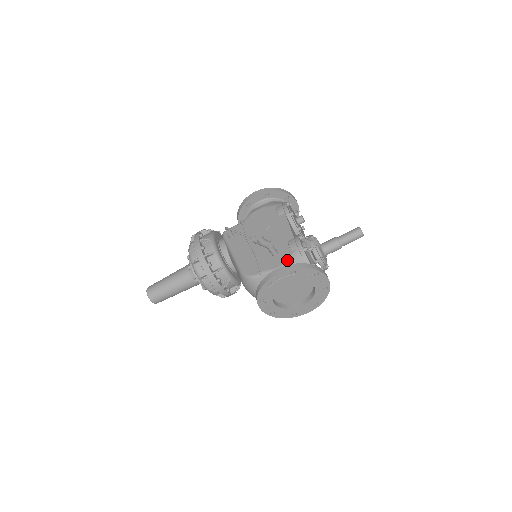
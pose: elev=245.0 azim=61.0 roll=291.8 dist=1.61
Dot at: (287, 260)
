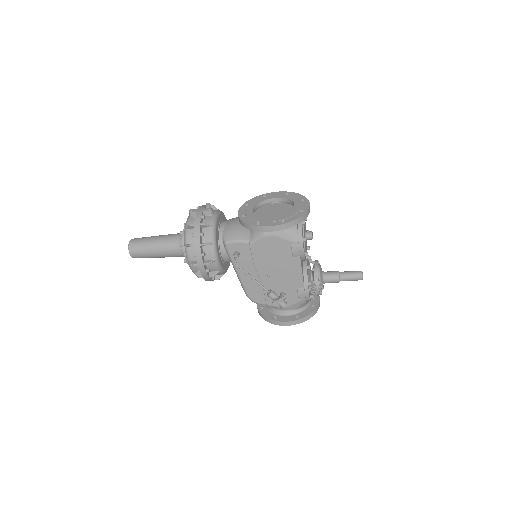
Dot at: (294, 305)
